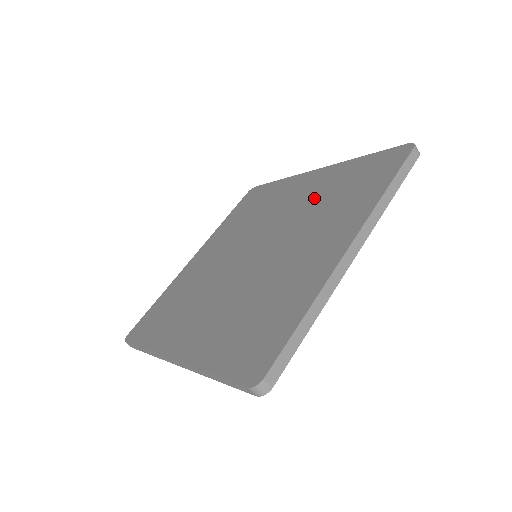
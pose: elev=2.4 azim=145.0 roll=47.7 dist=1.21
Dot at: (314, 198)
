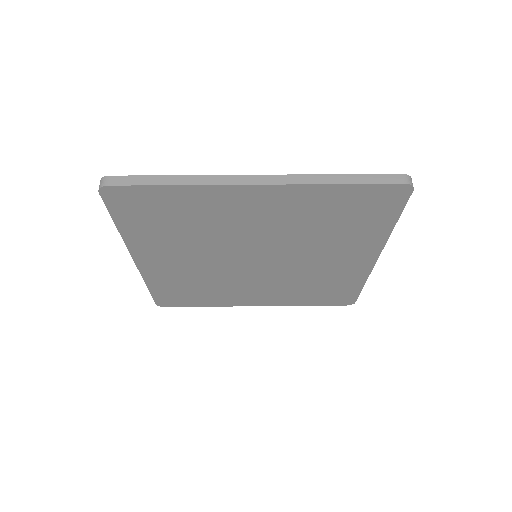
Dot at: (296, 223)
